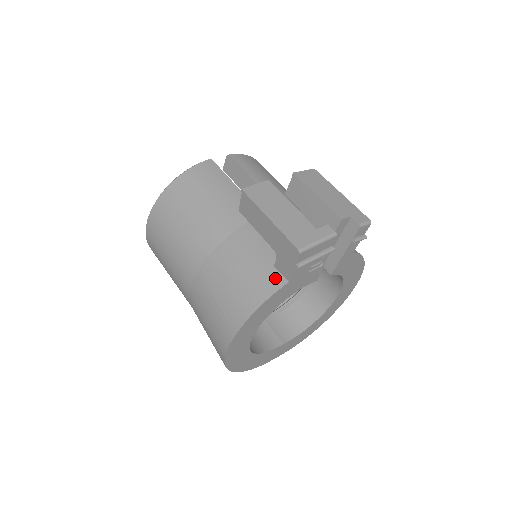
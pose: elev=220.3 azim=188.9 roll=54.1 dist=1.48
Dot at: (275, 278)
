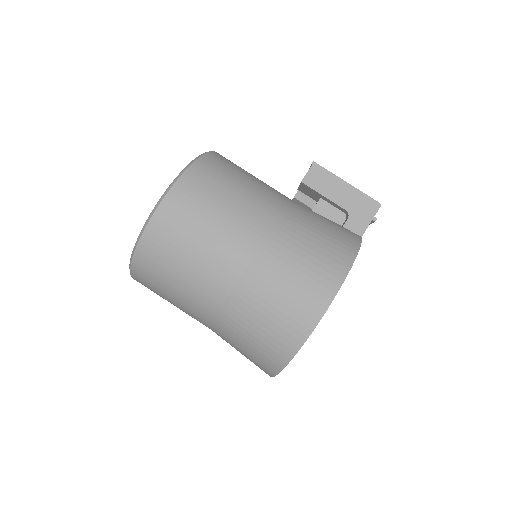
Dot at: (352, 233)
